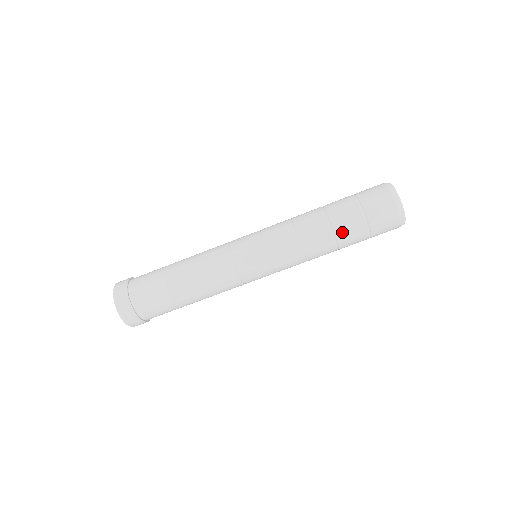
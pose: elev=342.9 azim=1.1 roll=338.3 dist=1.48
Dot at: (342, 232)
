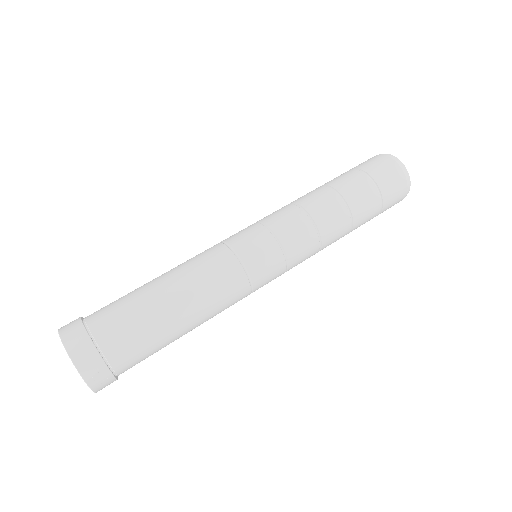
Dot at: (360, 218)
